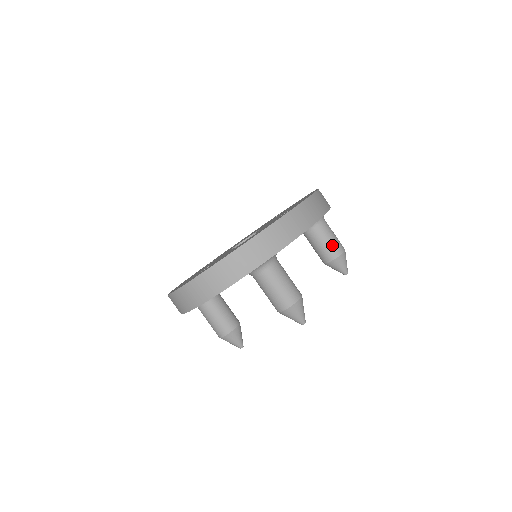
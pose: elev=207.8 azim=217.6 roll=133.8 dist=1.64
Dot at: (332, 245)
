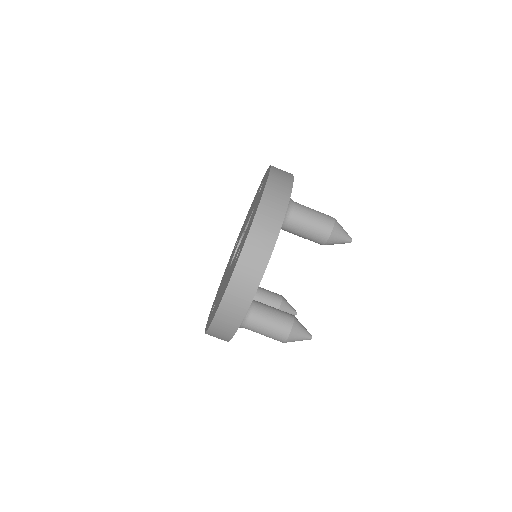
Dot at: occluded
